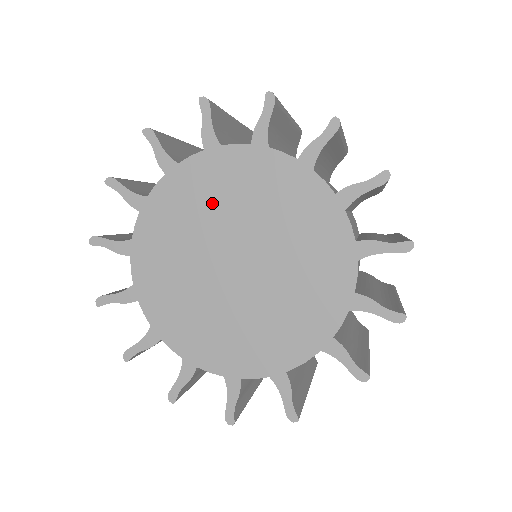
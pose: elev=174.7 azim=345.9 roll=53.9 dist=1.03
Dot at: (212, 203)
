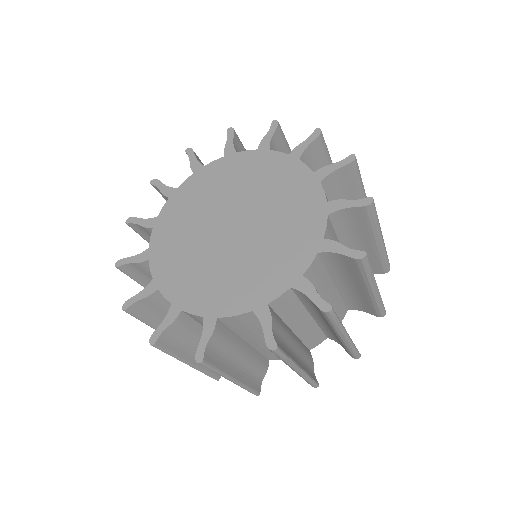
Dot at: (242, 182)
